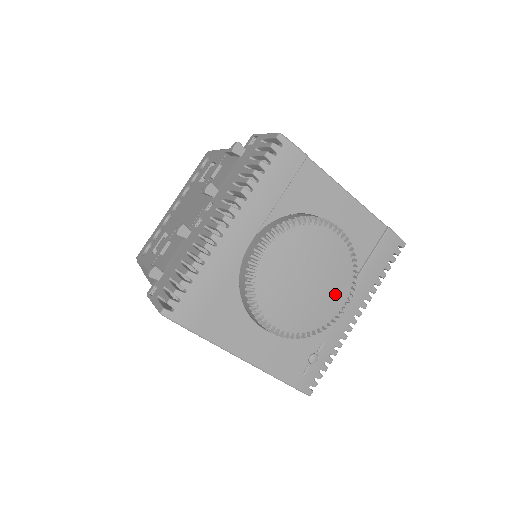
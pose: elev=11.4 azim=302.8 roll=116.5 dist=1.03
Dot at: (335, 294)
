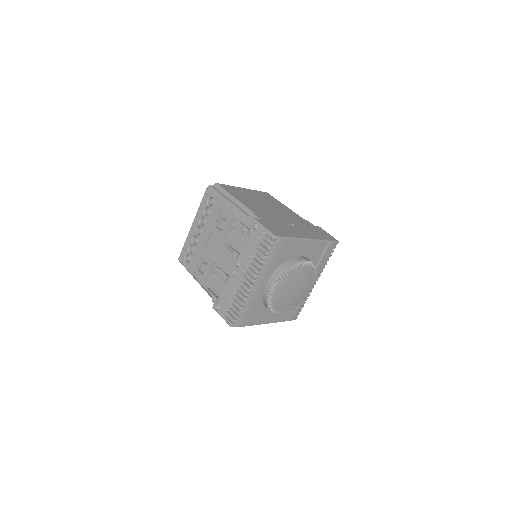
Dot at: (307, 287)
